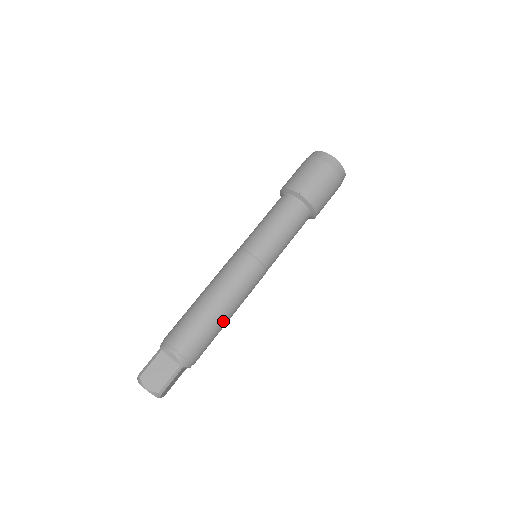
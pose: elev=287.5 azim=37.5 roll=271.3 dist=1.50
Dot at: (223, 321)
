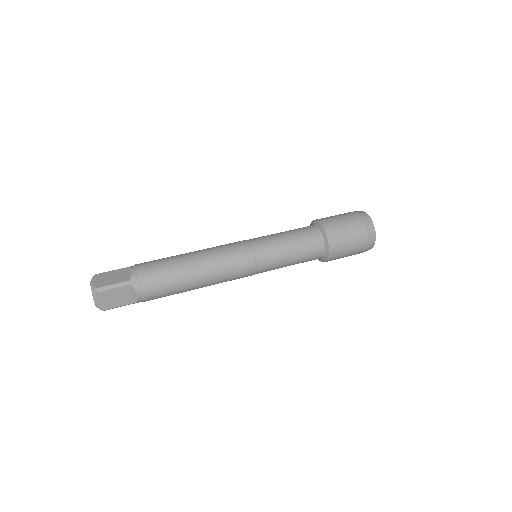
Dot at: (190, 274)
